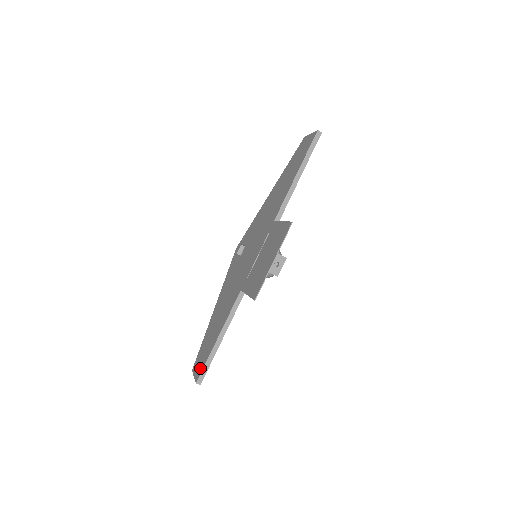
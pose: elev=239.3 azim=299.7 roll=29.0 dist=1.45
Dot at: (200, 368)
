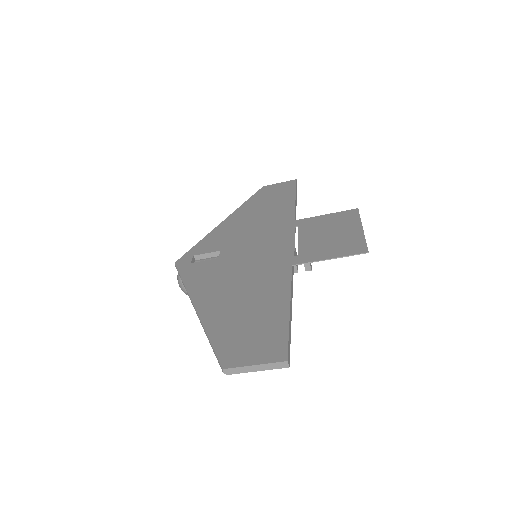
Dot at: (273, 346)
